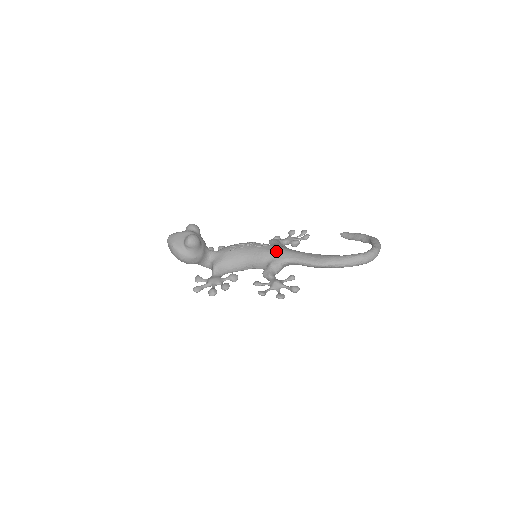
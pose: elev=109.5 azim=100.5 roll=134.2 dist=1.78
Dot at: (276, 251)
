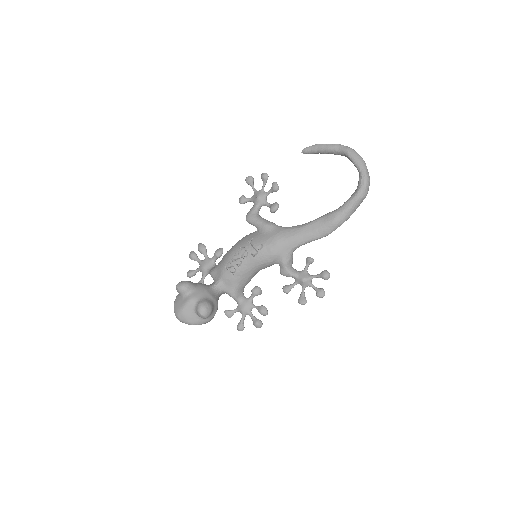
Dot at: (277, 249)
